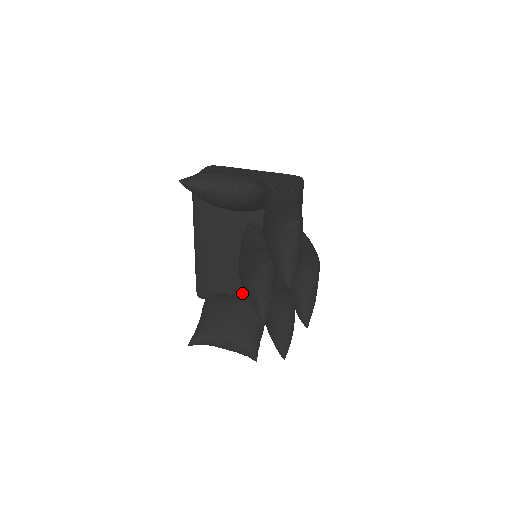
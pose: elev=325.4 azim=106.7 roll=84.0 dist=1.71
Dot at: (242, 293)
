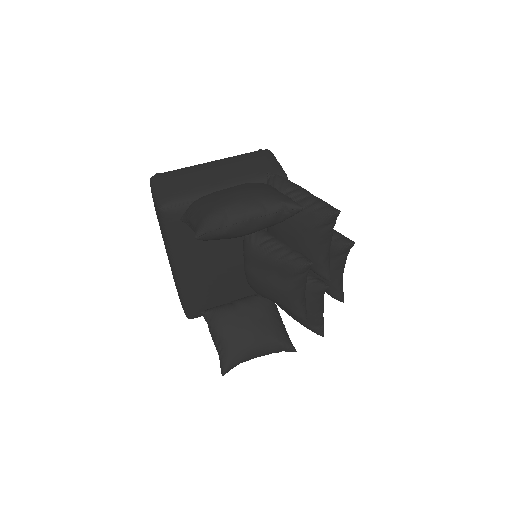
Dot at: (243, 294)
